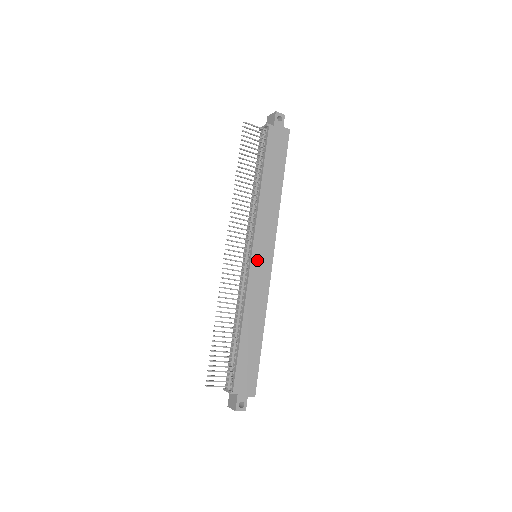
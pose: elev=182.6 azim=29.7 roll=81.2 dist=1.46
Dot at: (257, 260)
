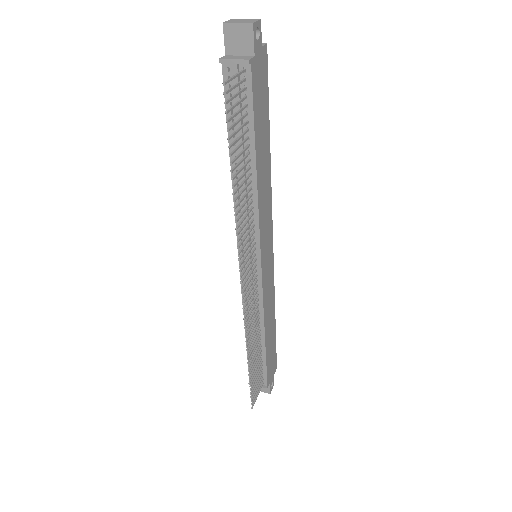
Dot at: (265, 265)
